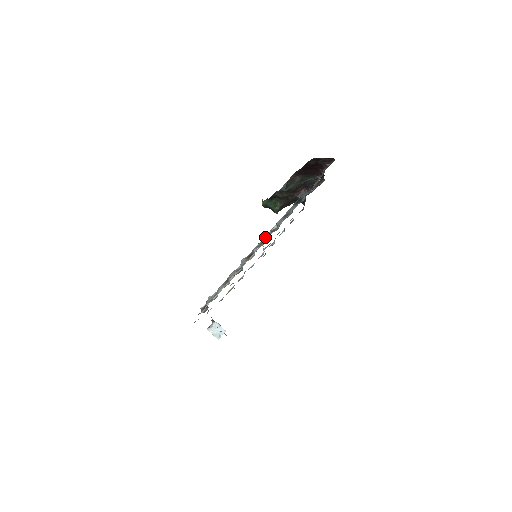
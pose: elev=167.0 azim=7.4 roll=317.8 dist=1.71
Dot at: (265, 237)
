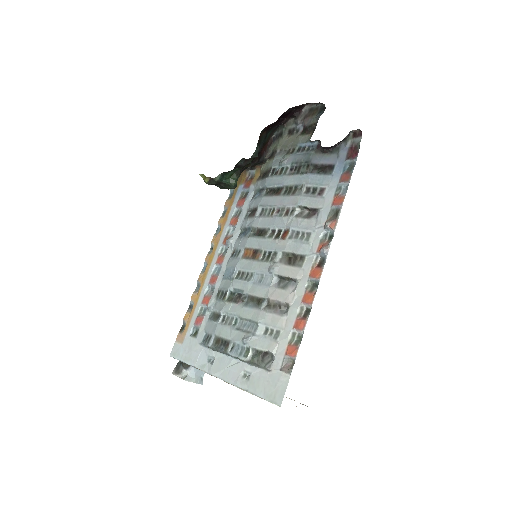
Dot at: (302, 228)
